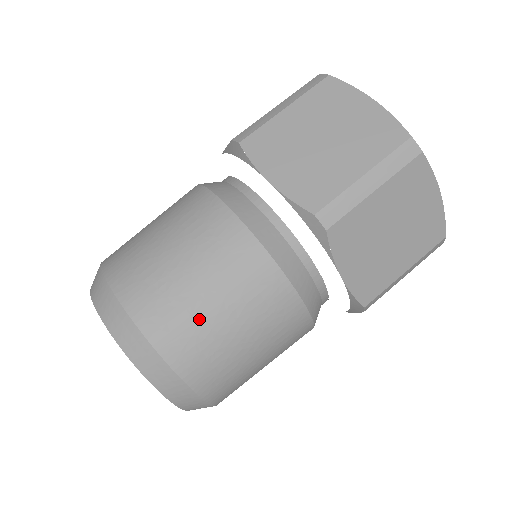
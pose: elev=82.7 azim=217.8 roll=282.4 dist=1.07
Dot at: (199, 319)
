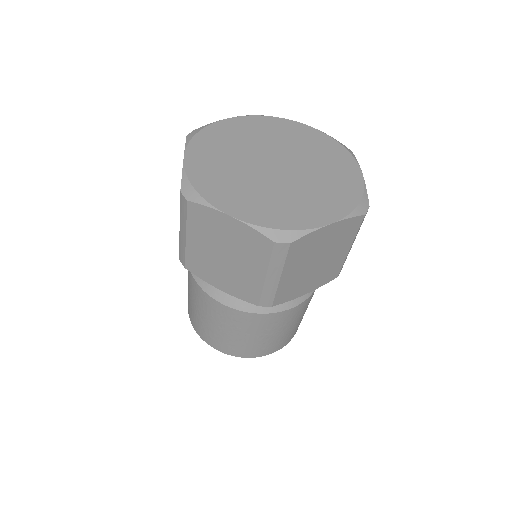
Dot at: (251, 344)
